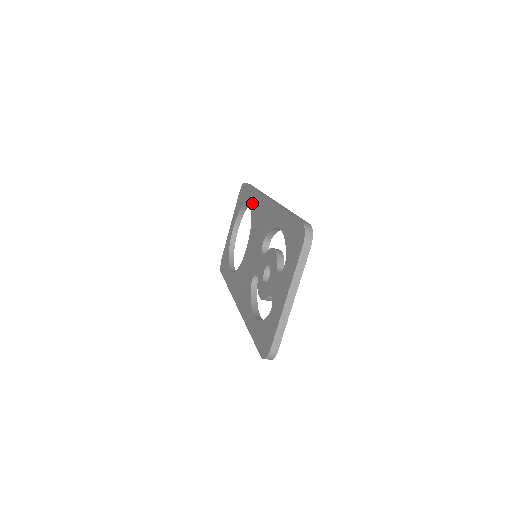
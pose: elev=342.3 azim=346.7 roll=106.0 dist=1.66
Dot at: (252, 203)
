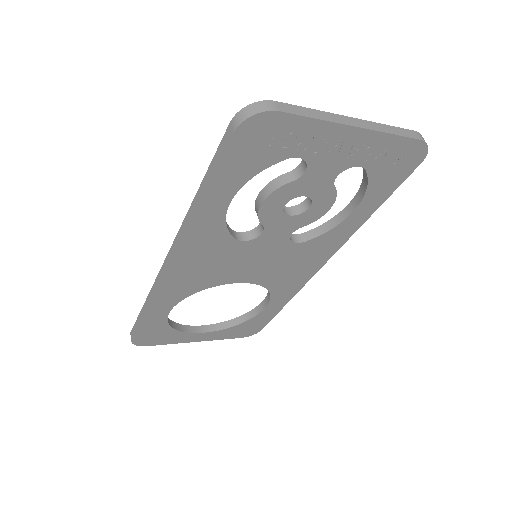
Dot at: occluded
